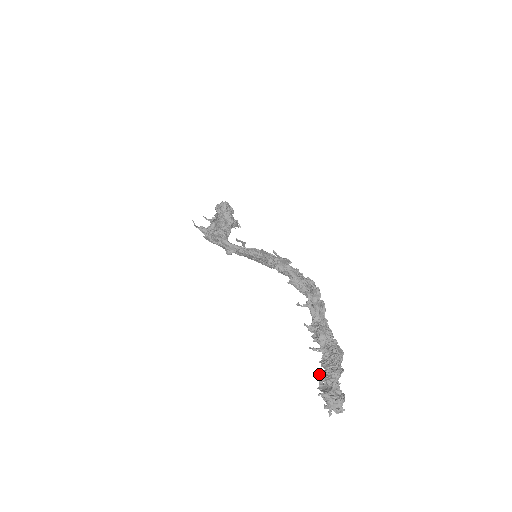
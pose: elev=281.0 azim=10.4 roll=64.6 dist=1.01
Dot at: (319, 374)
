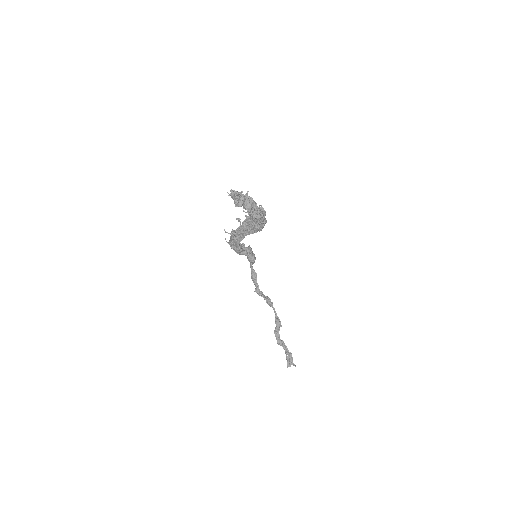
Dot at: occluded
